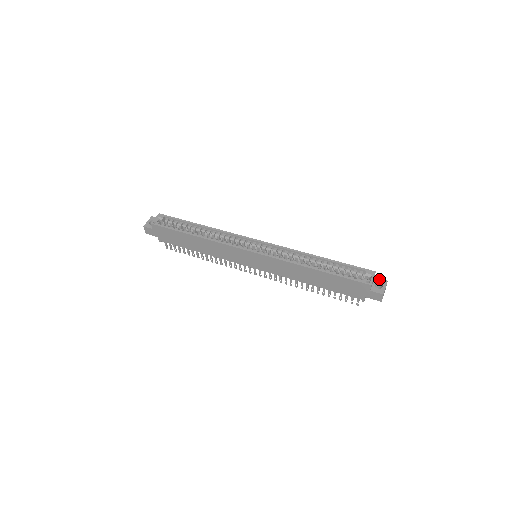
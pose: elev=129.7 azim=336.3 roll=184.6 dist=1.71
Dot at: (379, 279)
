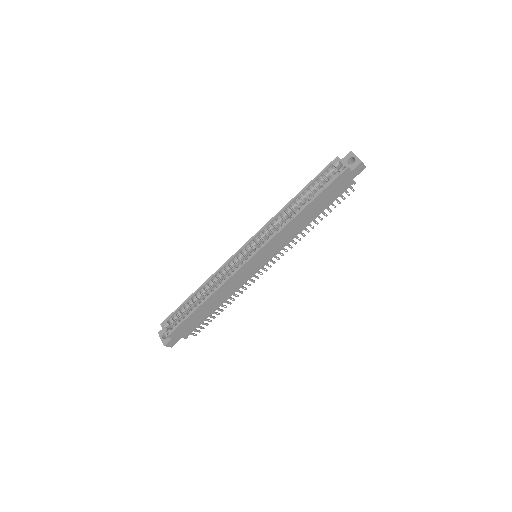
Dot at: (345, 157)
